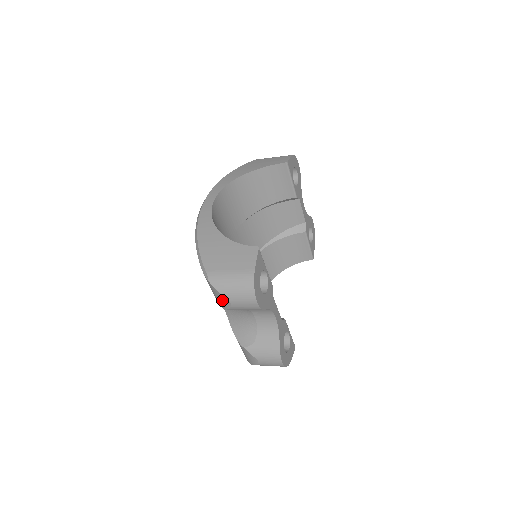
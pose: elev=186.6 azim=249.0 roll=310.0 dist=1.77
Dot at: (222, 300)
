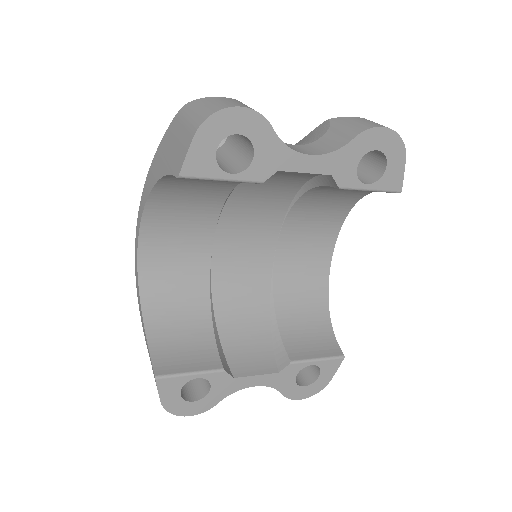
Dot at: occluded
